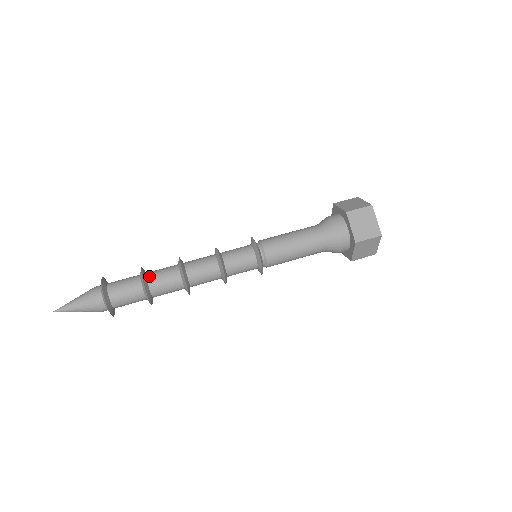
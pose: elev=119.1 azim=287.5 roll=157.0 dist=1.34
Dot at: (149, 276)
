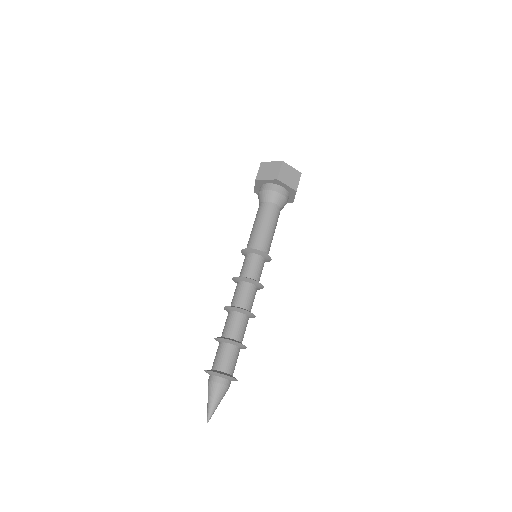
Dot at: (231, 336)
